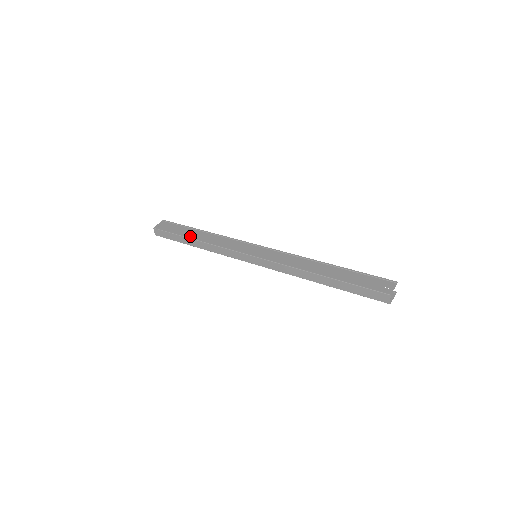
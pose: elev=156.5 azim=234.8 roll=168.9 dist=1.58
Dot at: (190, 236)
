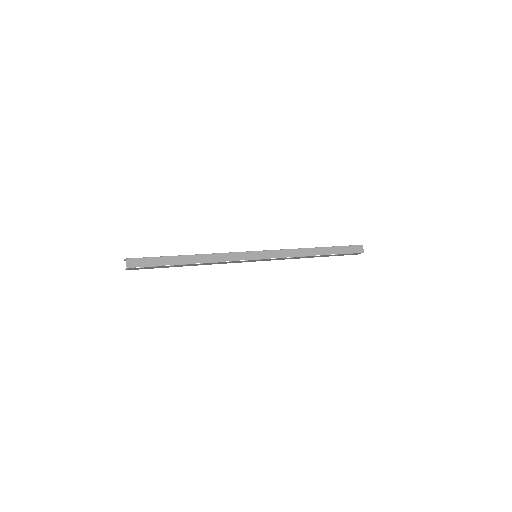
Dot at: (181, 255)
